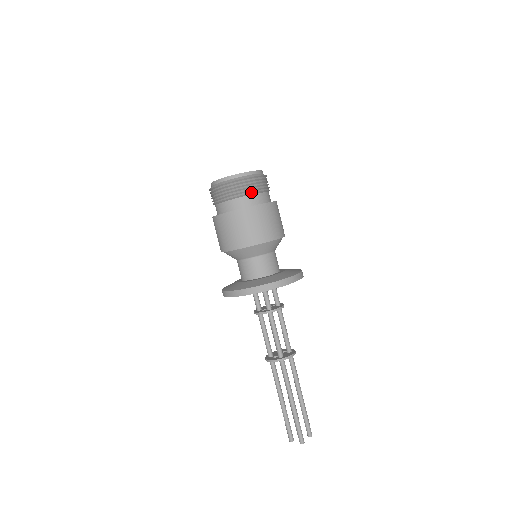
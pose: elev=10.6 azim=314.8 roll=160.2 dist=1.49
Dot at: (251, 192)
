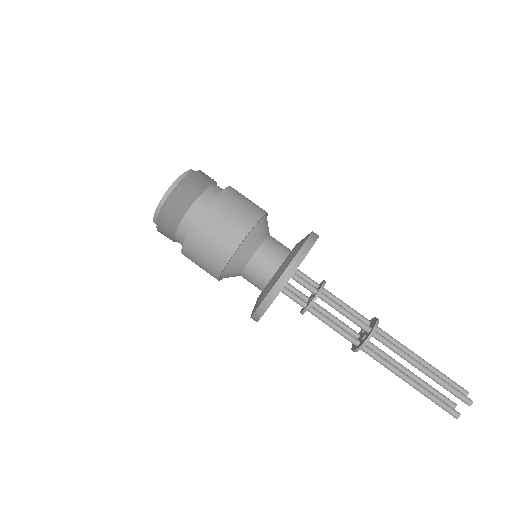
Dot at: (205, 185)
